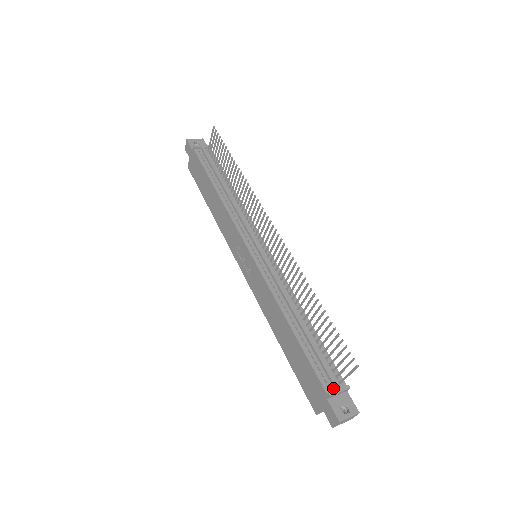
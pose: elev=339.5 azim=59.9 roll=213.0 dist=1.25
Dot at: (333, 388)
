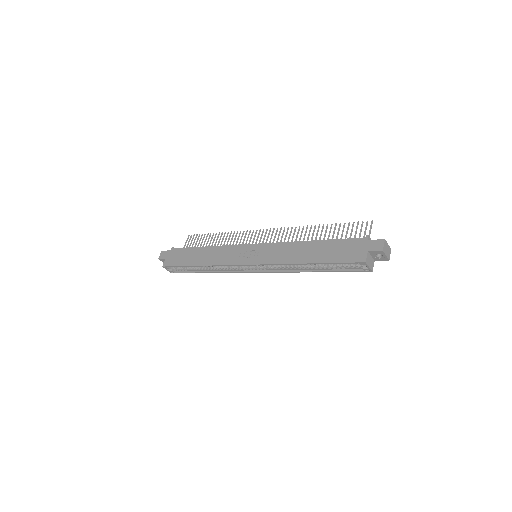
Dot at: occluded
